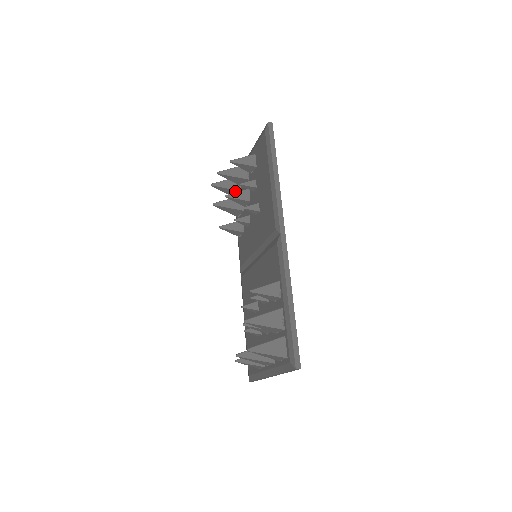
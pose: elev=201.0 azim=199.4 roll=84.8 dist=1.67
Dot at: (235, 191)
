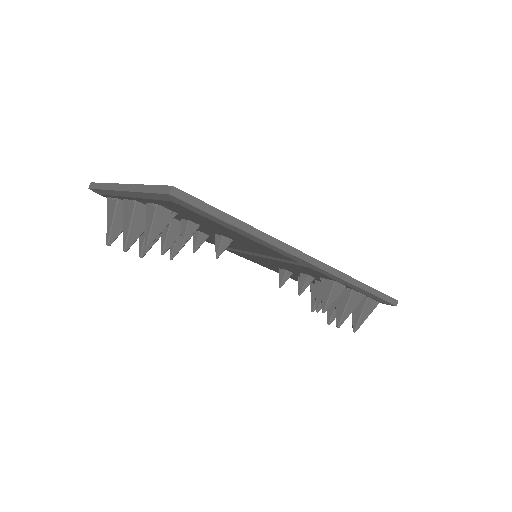
Dot at: occluded
